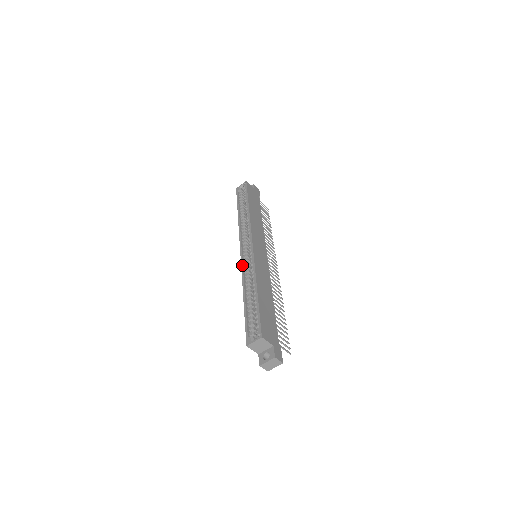
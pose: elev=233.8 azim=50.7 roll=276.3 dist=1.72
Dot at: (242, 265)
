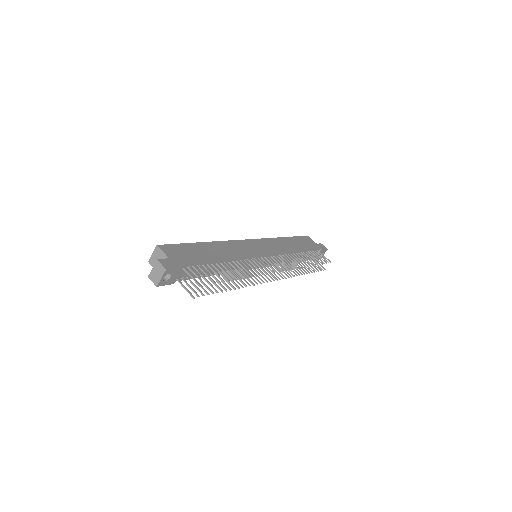
Dot at: occluded
